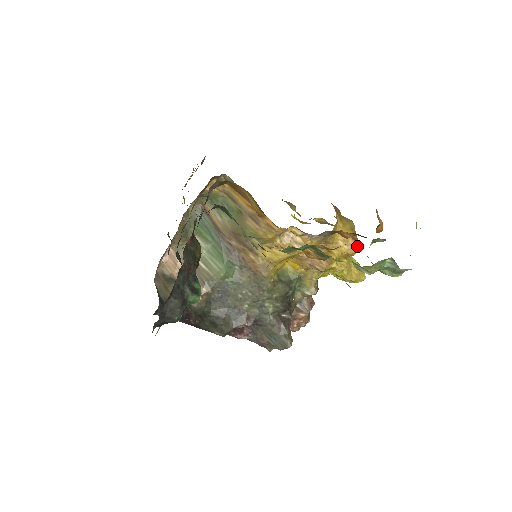
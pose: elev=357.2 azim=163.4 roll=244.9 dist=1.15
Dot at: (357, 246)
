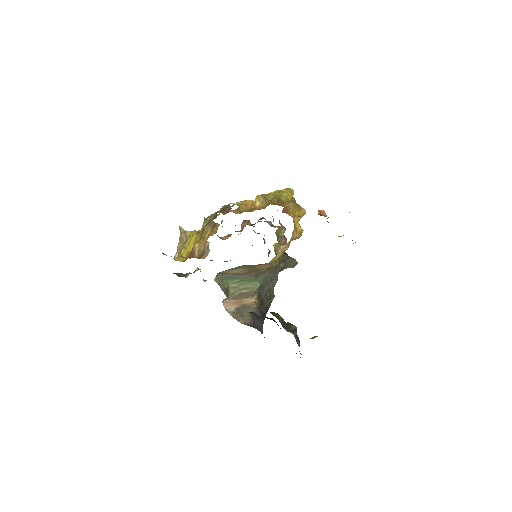
Dot at: (304, 212)
